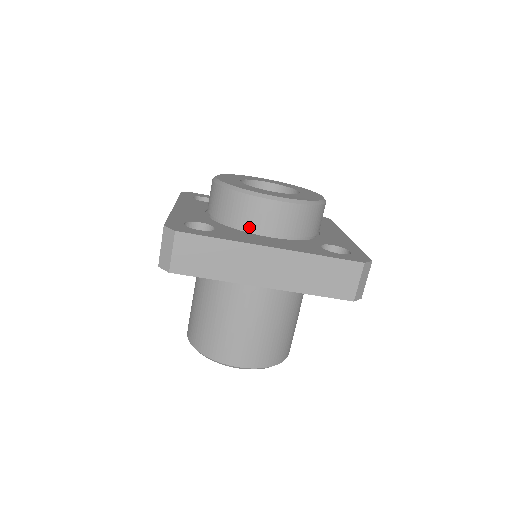
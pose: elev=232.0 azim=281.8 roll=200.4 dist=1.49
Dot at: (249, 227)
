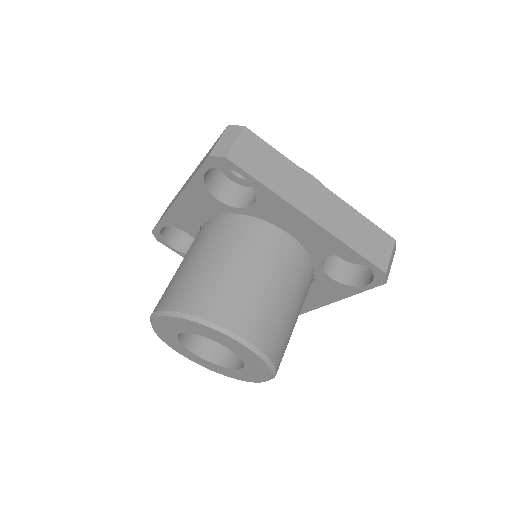
Dot at: occluded
